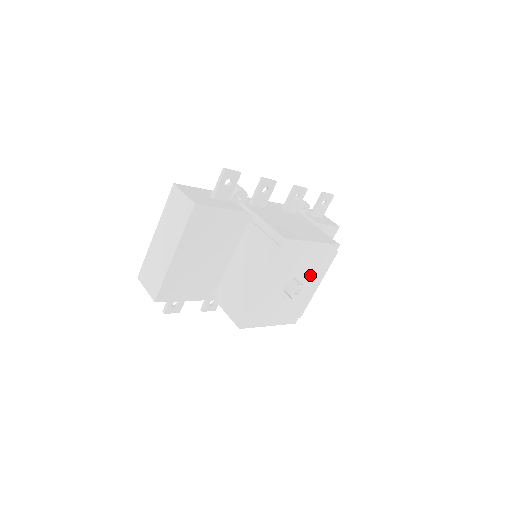
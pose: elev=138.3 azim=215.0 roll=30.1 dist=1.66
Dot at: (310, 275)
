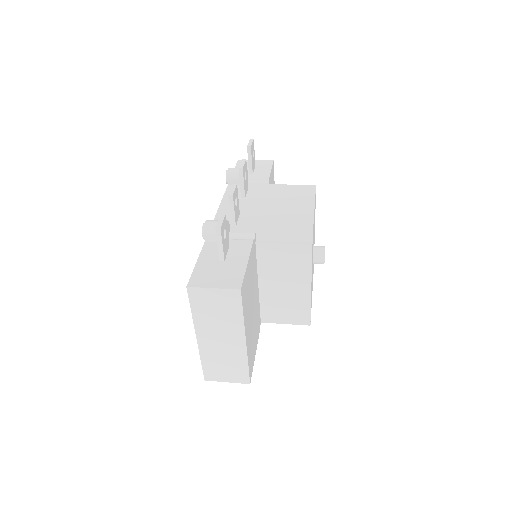
Dot at: occluded
